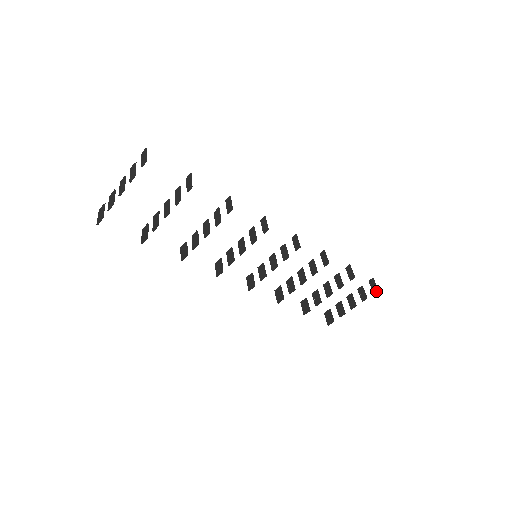
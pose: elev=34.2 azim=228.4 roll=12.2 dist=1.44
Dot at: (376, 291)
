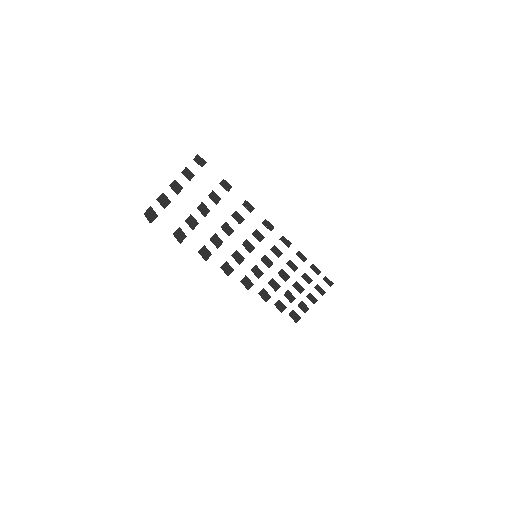
Dot at: occluded
